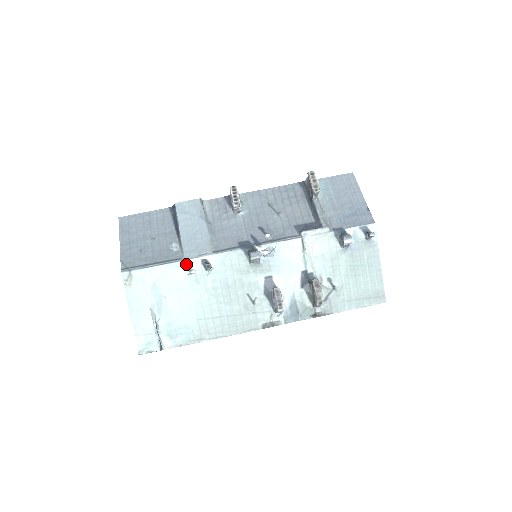
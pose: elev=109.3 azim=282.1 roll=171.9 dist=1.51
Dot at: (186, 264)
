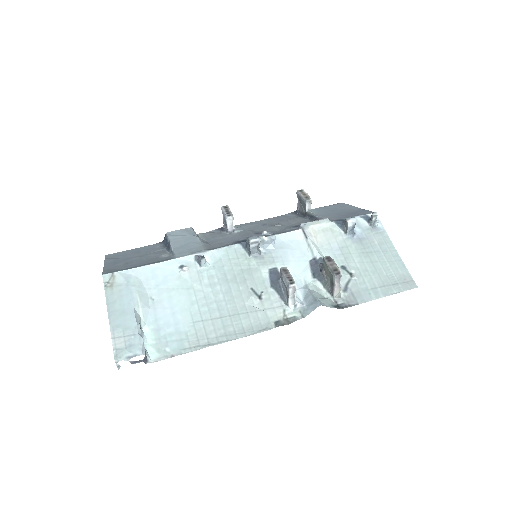
Dot at: (177, 262)
